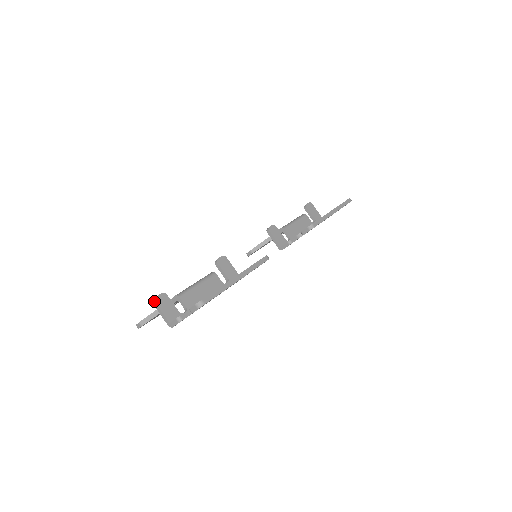
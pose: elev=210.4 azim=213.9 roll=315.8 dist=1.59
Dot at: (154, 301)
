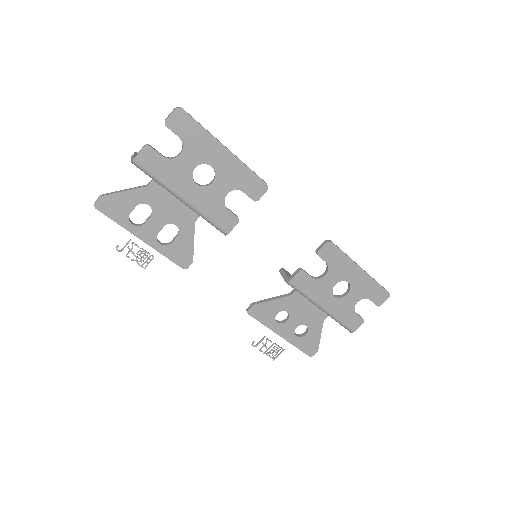
Dot at: (135, 152)
